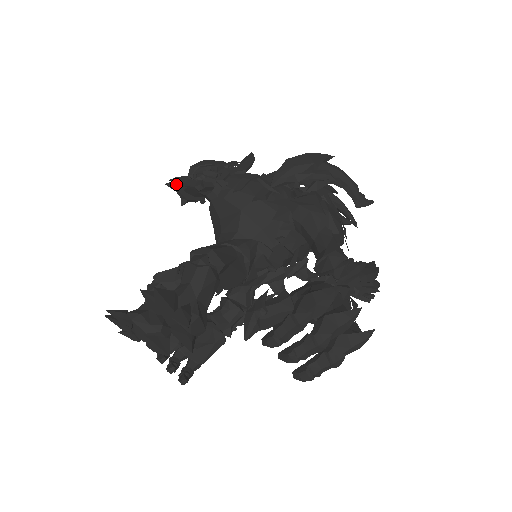
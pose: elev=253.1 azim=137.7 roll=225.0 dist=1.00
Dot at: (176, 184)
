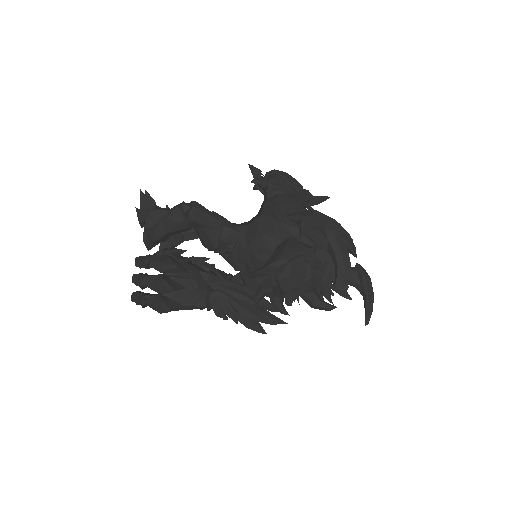
Dot at: occluded
